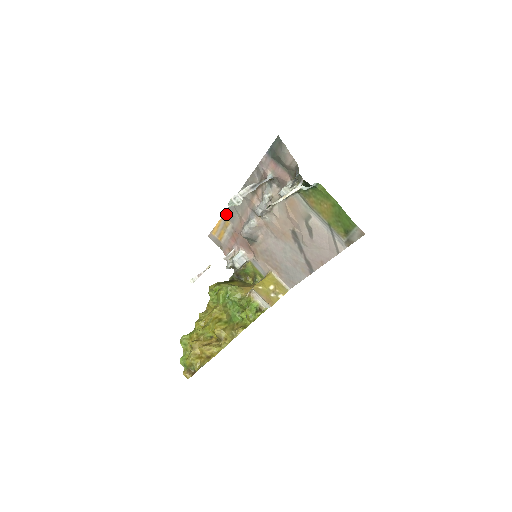
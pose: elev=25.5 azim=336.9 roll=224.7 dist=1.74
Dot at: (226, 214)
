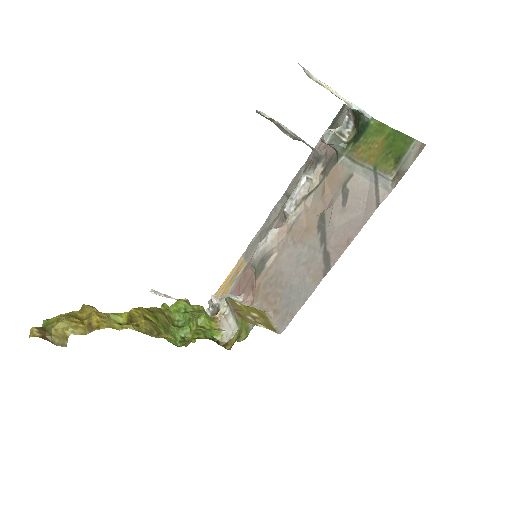
Dot at: (246, 252)
